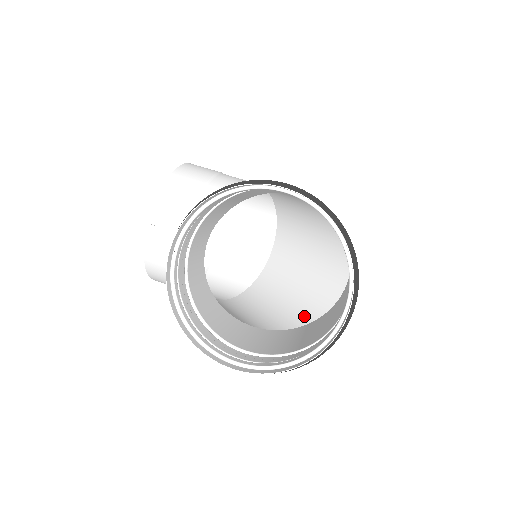
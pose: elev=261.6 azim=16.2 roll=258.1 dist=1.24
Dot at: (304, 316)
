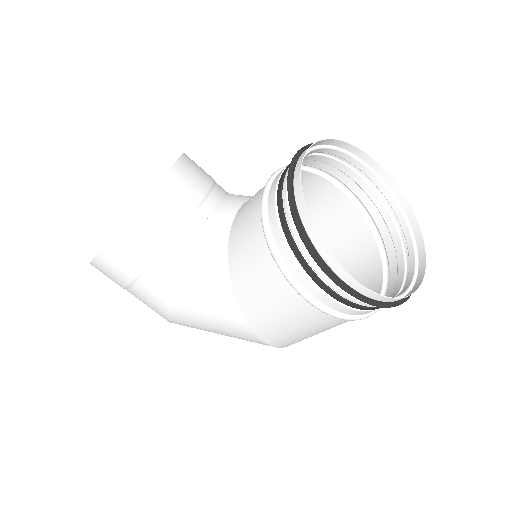
Dot at: occluded
